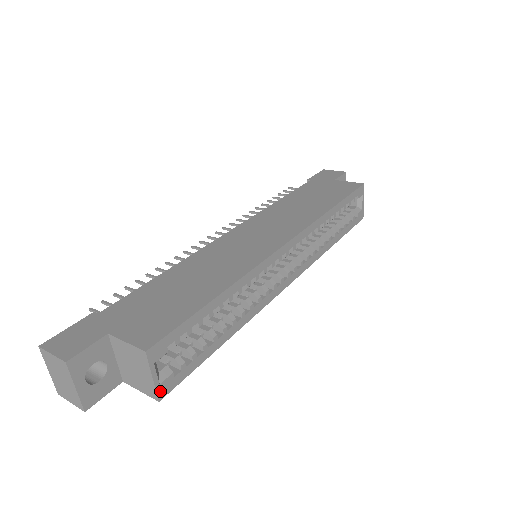
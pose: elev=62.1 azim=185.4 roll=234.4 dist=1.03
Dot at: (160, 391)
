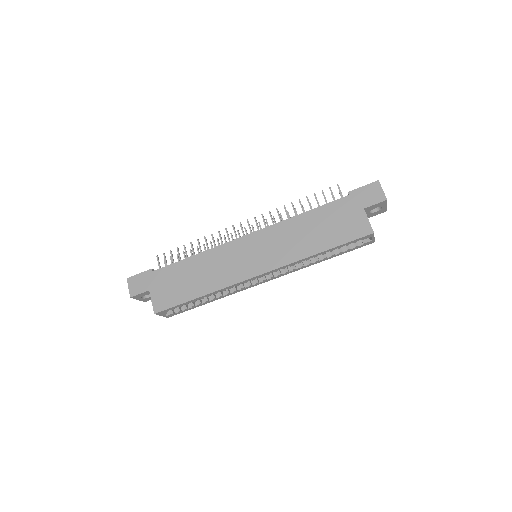
Dot at: (167, 316)
